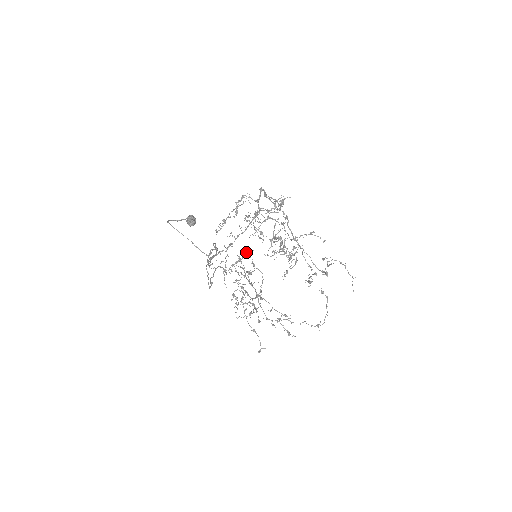
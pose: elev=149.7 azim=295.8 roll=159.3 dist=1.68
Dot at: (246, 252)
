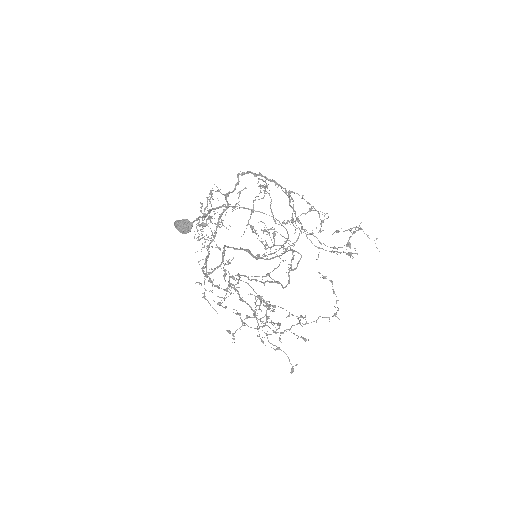
Dot at: (228, 261)
